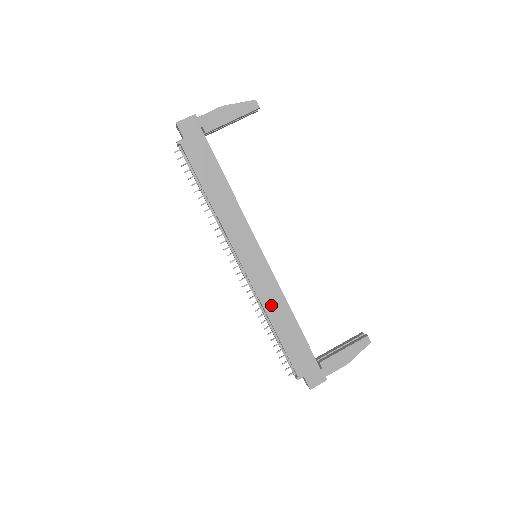
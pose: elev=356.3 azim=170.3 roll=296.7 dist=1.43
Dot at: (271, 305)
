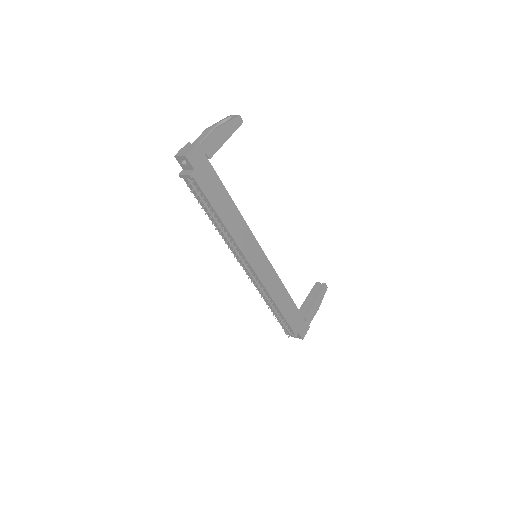
Dot at: (274, 291)
